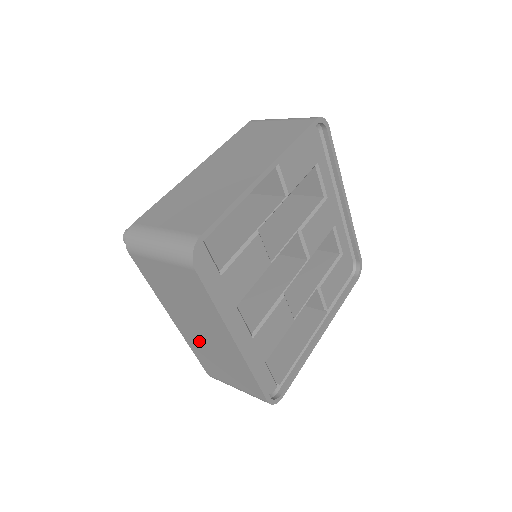
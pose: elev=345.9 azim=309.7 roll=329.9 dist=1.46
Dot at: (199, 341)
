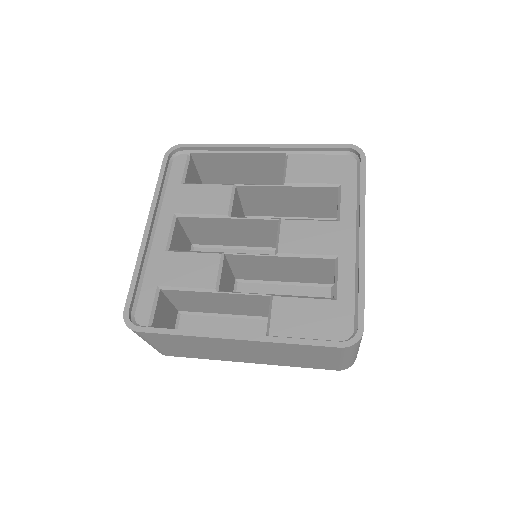
Dot at: occluded
